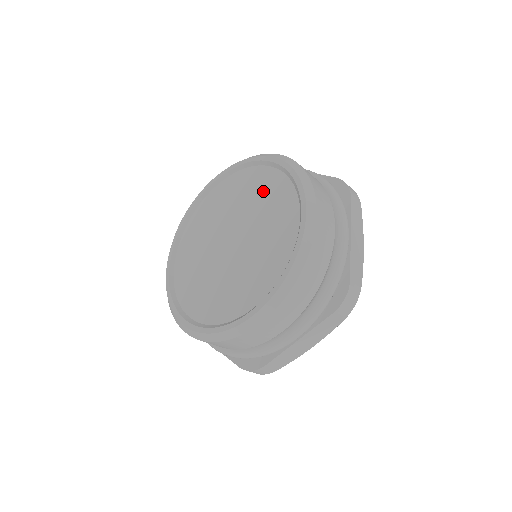
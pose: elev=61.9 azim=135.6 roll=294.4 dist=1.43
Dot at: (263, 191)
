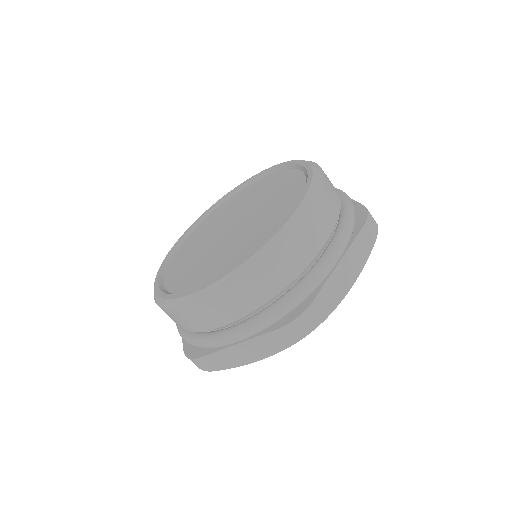
Dot at: (252, 192)
